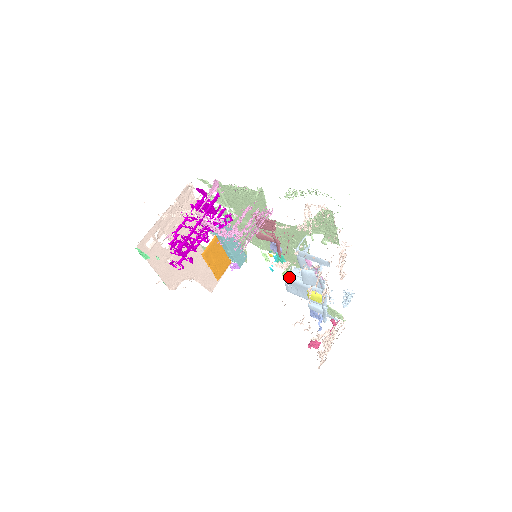
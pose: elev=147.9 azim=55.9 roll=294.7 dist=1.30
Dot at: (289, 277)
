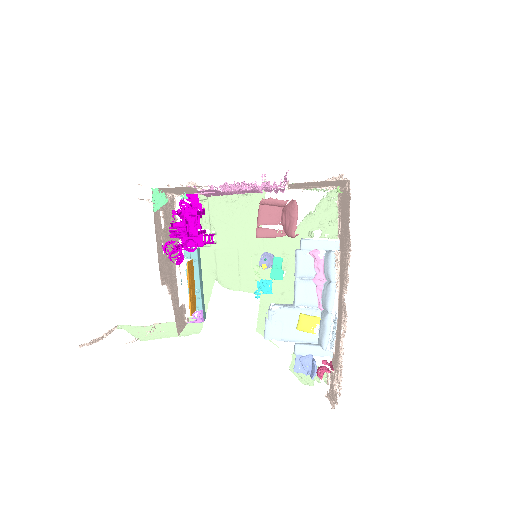
Dot at: (261, 331)
